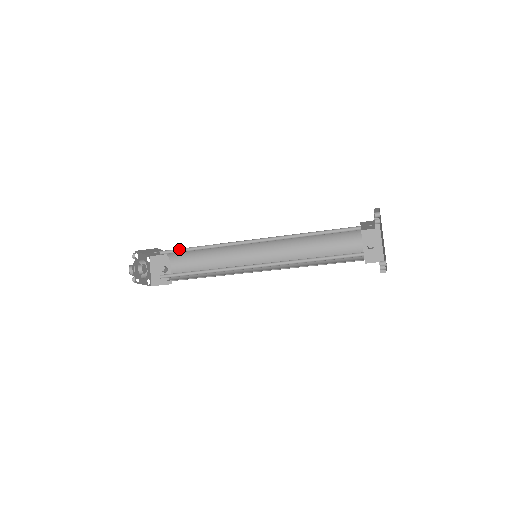
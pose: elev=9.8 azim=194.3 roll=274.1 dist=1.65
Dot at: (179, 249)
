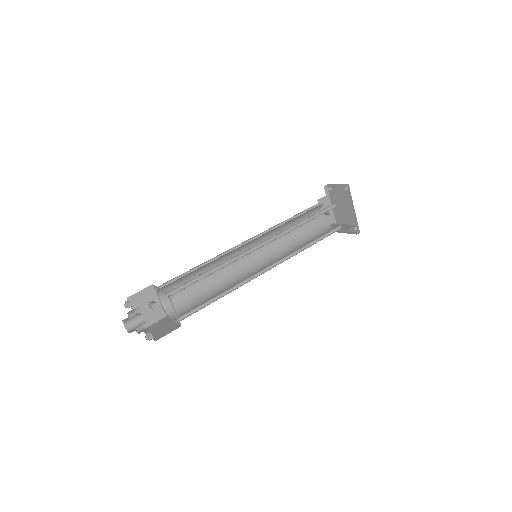
Dot at: (188, 281)
